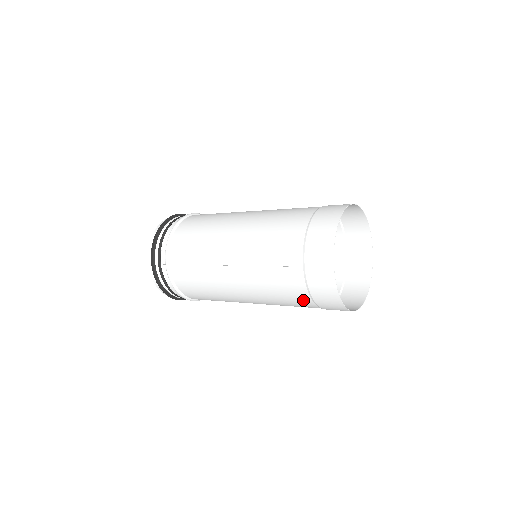
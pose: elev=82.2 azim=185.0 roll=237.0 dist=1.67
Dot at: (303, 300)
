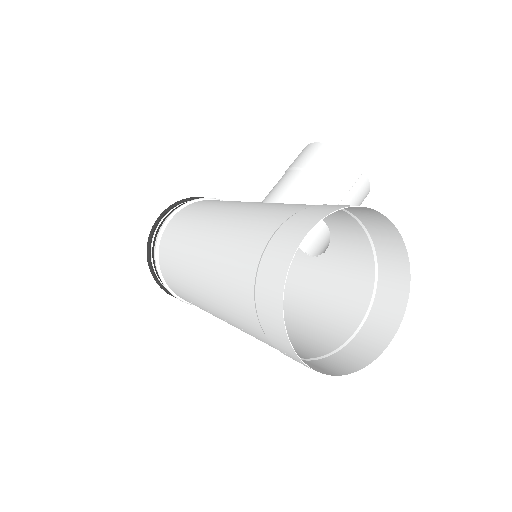
Dot at: (309, 353)
